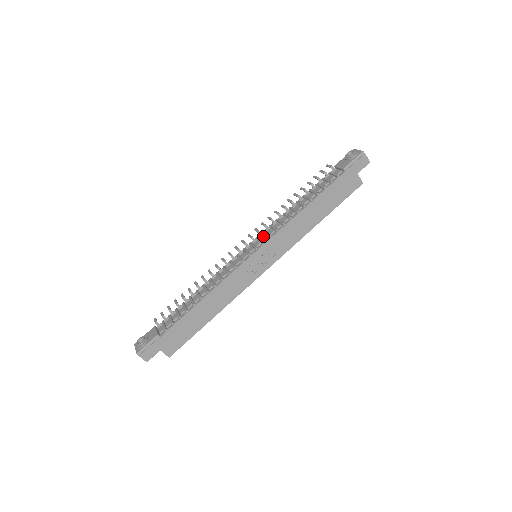
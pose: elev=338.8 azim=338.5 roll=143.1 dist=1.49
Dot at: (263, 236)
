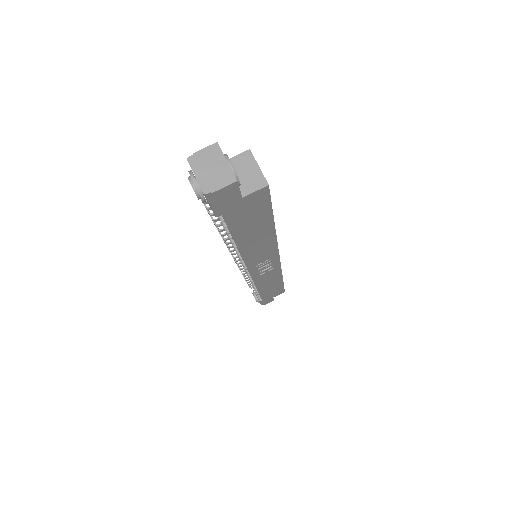
Dot at: occluded
